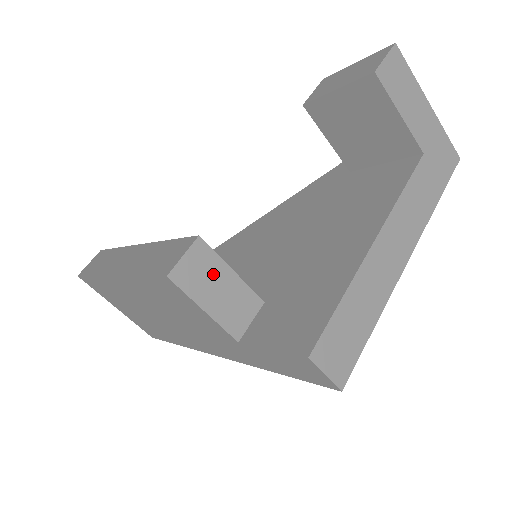
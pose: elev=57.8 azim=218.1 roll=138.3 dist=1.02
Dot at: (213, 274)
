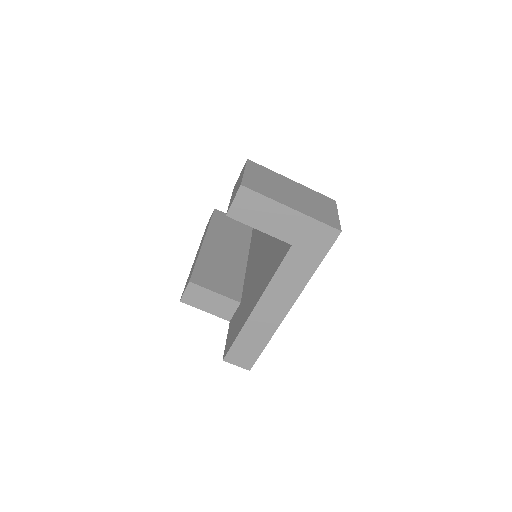
Dot at: (204, 296)
